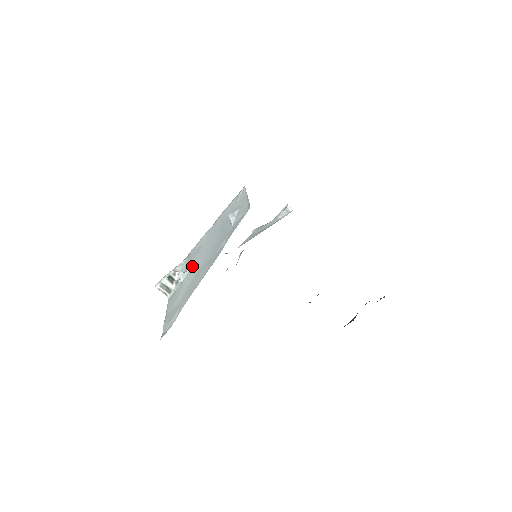
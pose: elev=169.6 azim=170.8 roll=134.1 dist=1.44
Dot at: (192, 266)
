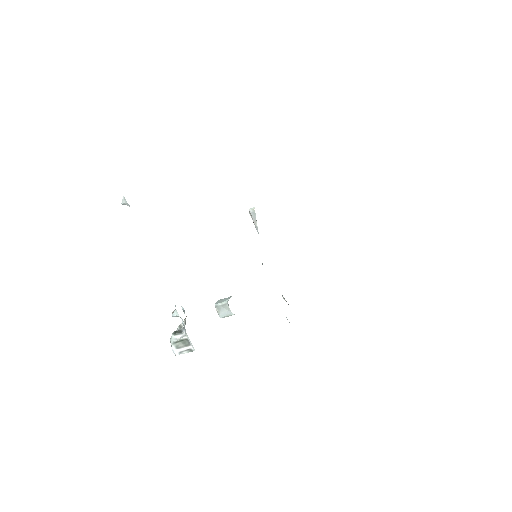
Dot at: occluded
